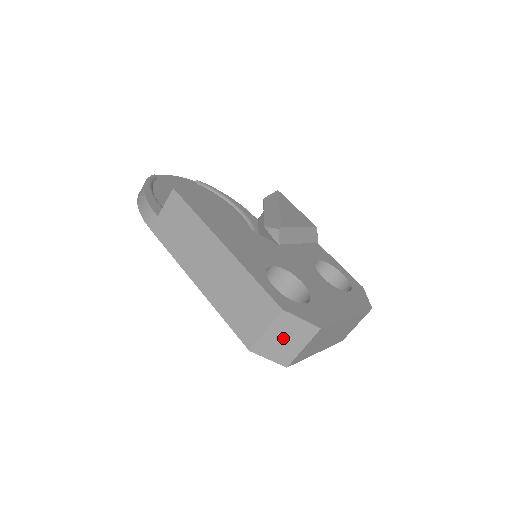
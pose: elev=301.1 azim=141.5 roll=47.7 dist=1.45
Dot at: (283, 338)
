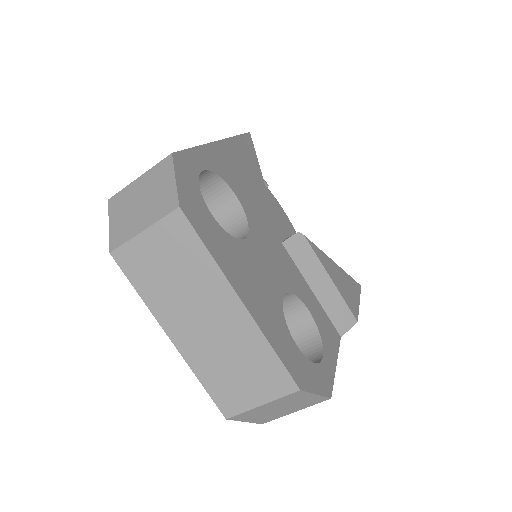
Dot at: (142, 199)
